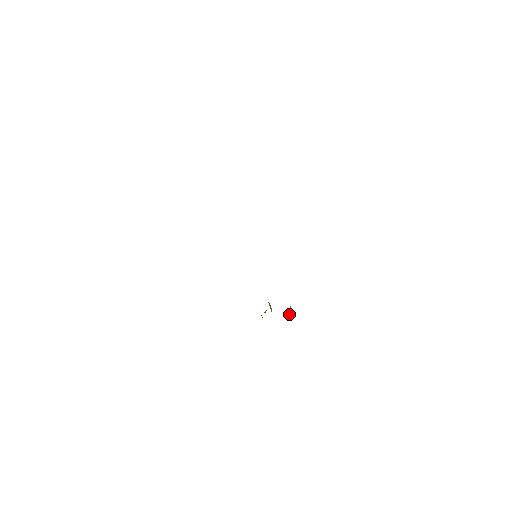
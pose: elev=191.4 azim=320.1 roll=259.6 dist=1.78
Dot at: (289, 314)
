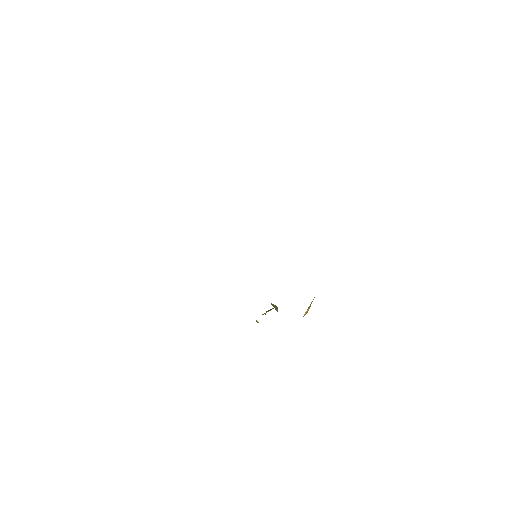
Dot at: (307, 310)
